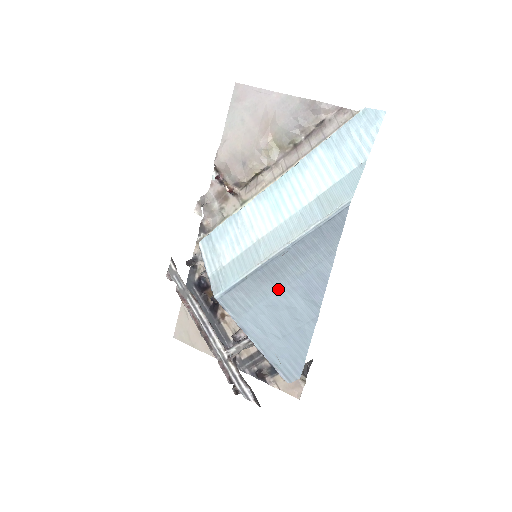
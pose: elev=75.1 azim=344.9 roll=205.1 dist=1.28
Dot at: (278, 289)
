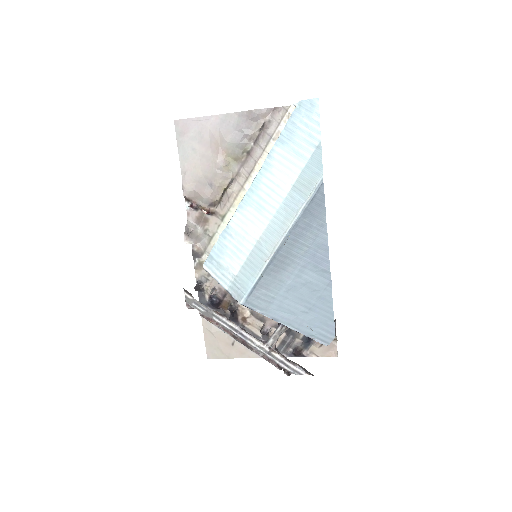
Dot at: (291, 273)
